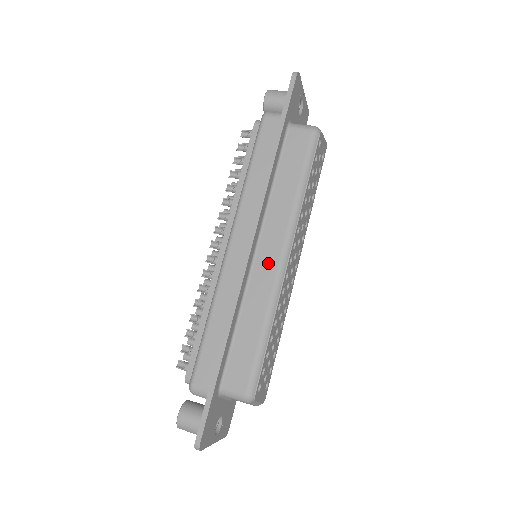
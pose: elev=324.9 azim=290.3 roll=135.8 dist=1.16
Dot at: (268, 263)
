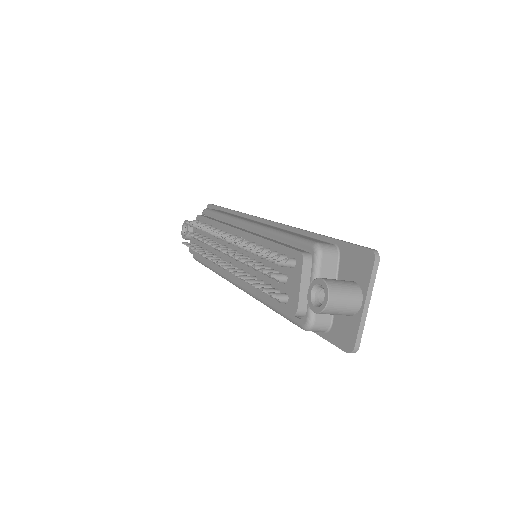
Dot at: occluded
